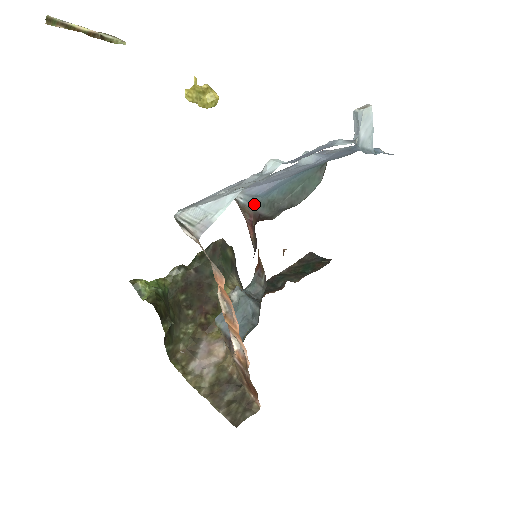
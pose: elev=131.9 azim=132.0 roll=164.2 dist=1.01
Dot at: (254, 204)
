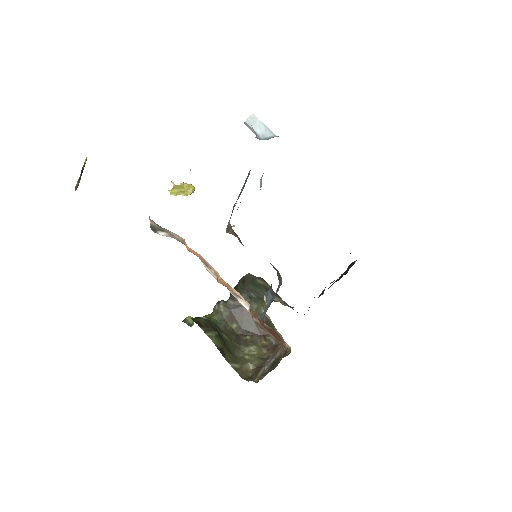
Dot at: occluded
